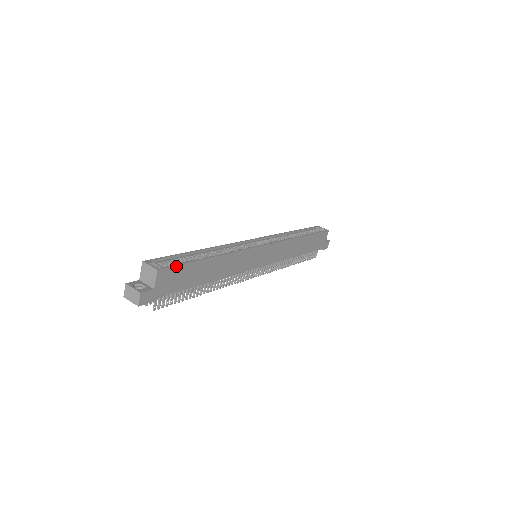
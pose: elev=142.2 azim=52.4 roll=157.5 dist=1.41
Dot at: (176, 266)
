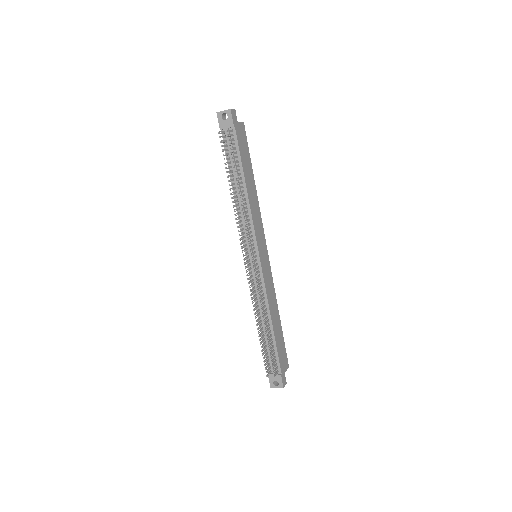
Dot at: occluded
